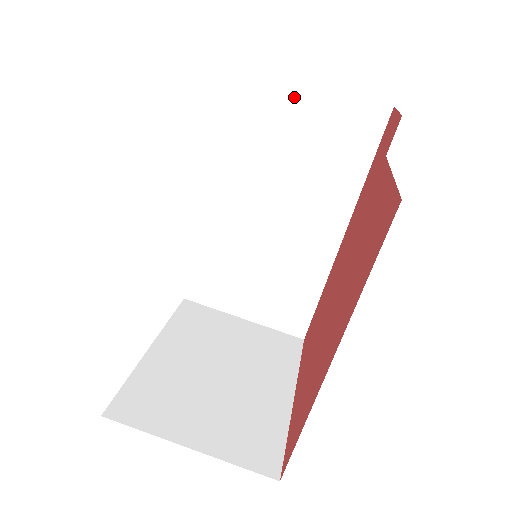
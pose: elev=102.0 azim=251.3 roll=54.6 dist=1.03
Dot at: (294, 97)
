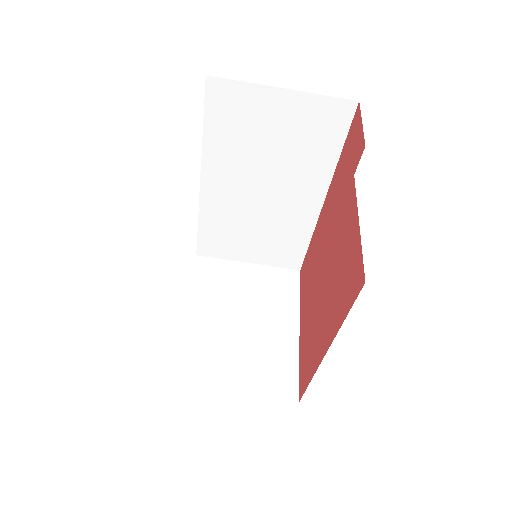
Dot at: (265, 102)
